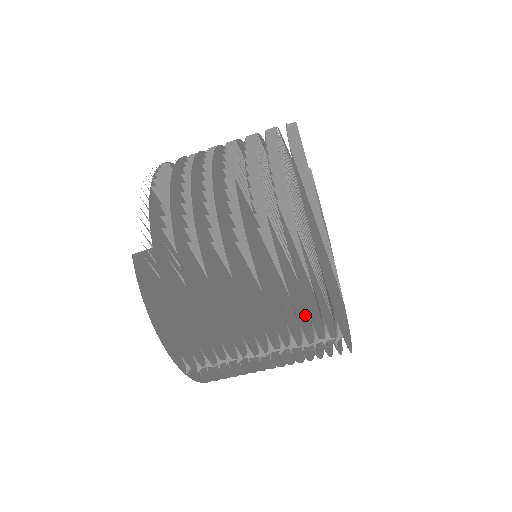
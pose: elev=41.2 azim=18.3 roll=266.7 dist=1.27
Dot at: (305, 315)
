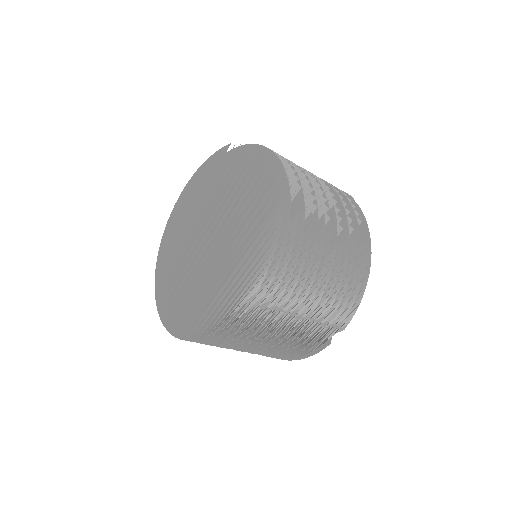
Dot at: occluded
